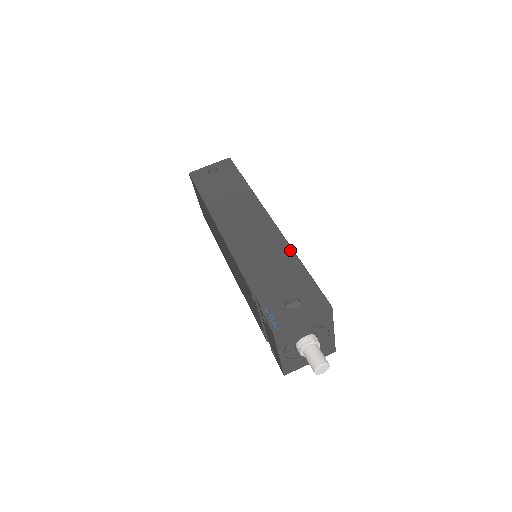
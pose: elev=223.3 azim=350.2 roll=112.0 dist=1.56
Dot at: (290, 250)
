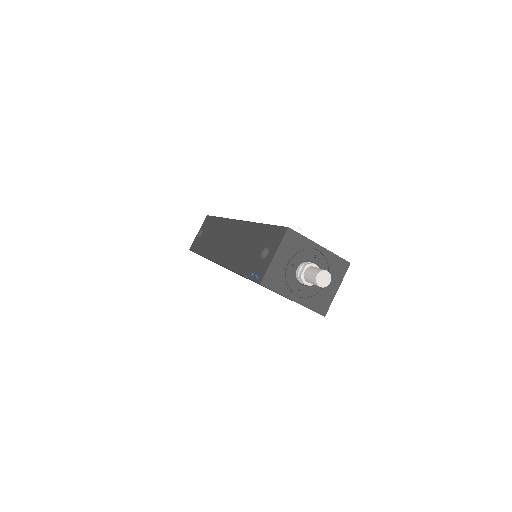
Dot at: (253, 225)
